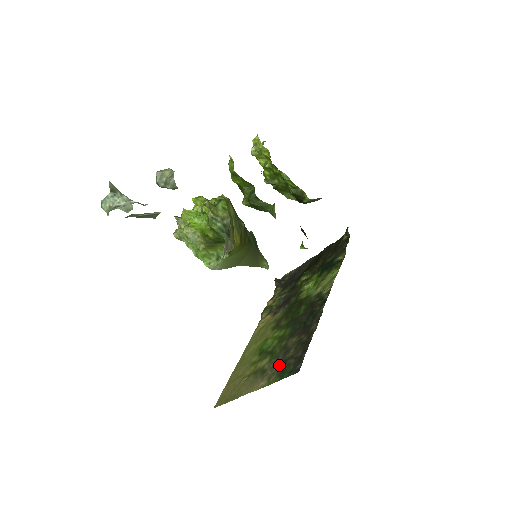
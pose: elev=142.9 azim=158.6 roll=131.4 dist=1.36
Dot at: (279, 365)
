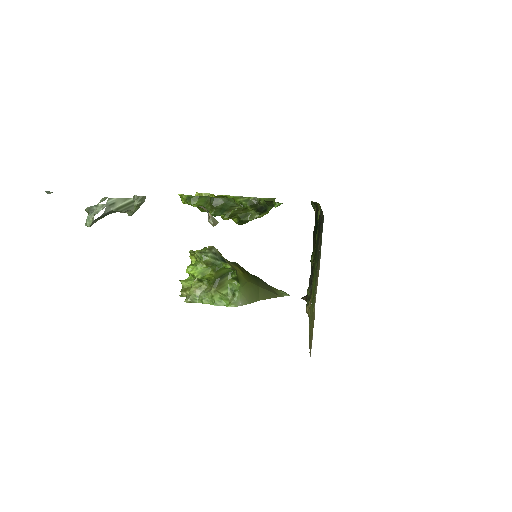
Dot at: (319, 254)
